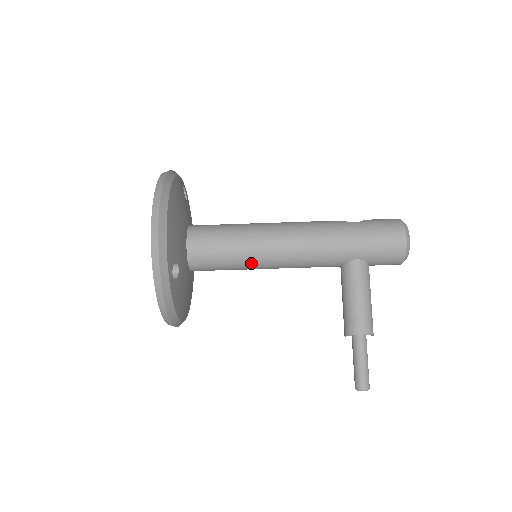
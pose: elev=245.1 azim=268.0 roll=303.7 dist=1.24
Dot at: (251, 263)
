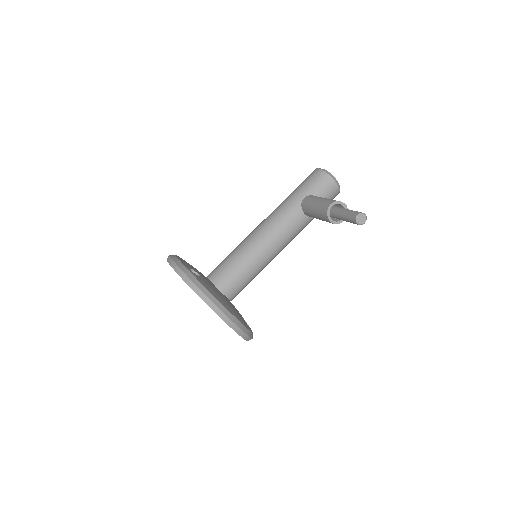
Dot at: (249, 253)
